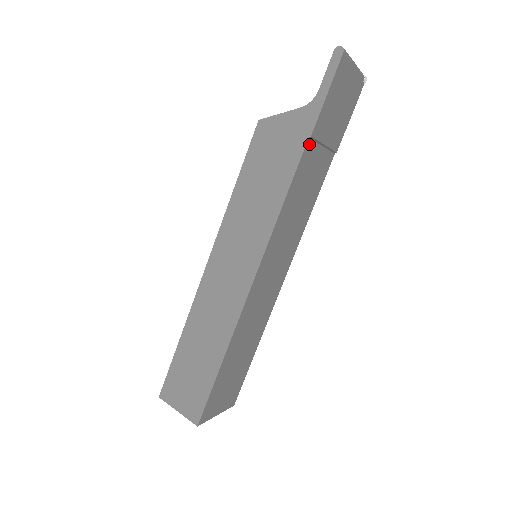
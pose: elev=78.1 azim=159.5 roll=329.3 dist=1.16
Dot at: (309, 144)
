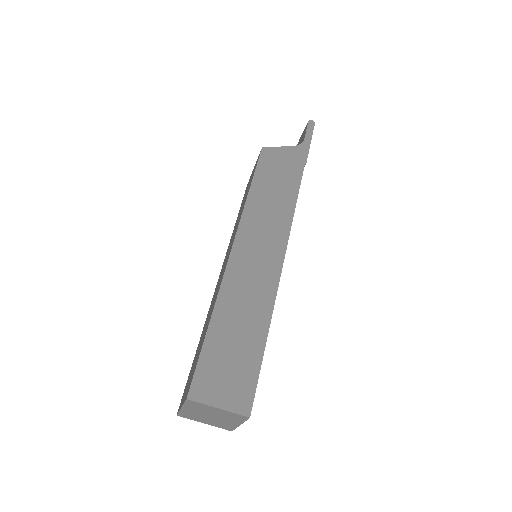
Dot at: occluded
